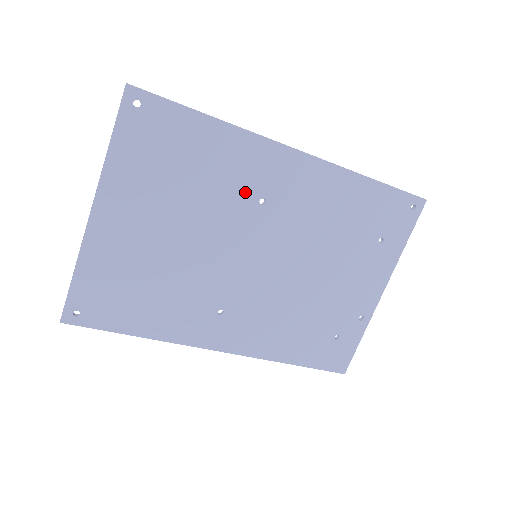
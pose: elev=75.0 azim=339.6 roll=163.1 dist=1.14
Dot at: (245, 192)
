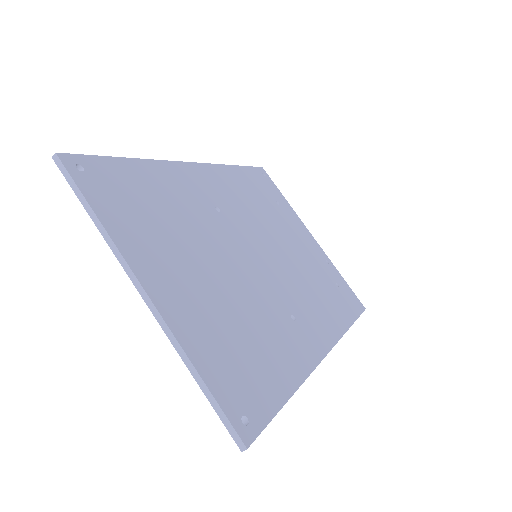
Dot at: (204, 208)
